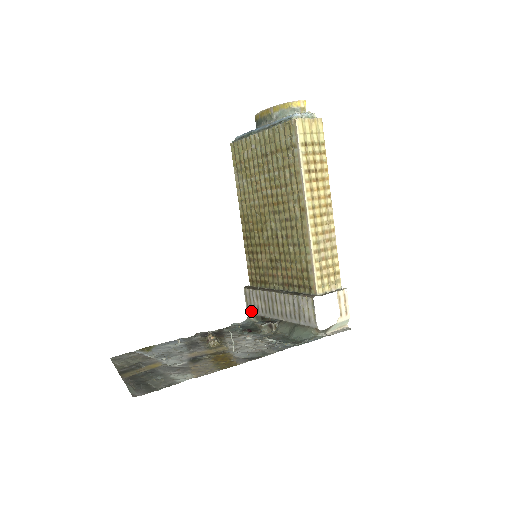
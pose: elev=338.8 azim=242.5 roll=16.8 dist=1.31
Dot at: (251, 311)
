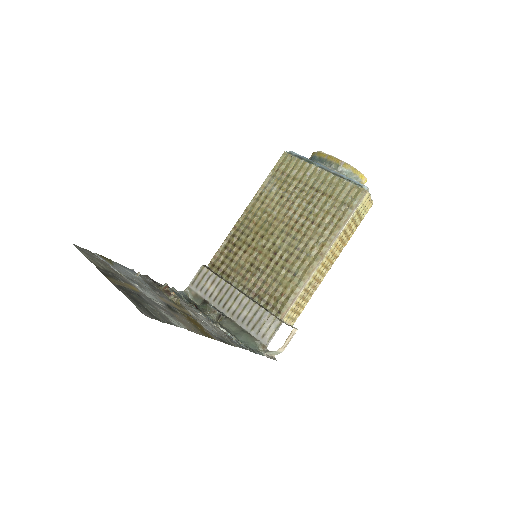
Dot at: (195, 288)
